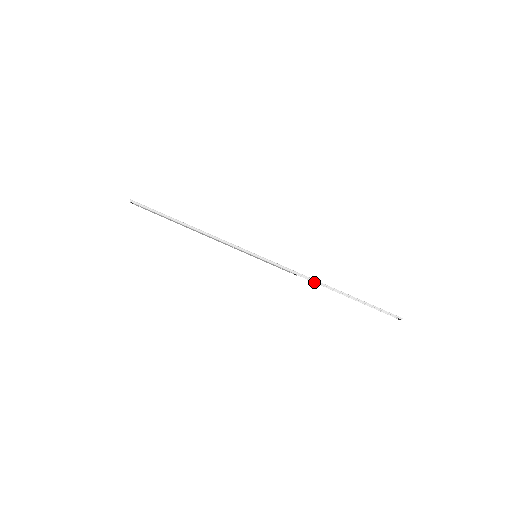
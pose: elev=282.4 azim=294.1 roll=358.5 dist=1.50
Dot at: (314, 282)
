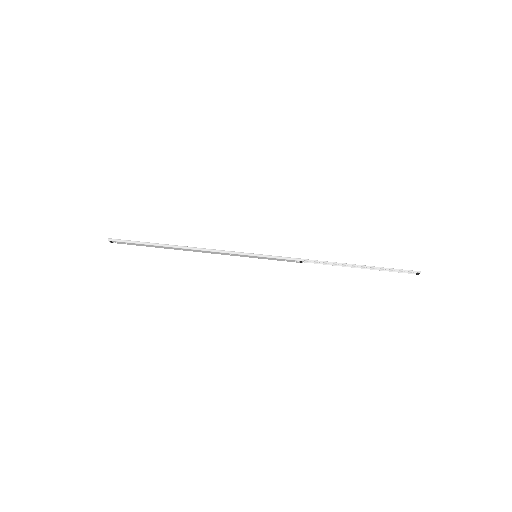
Dot at: occluded
